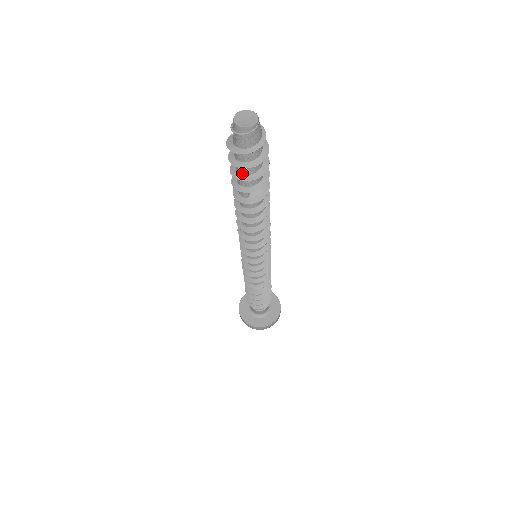
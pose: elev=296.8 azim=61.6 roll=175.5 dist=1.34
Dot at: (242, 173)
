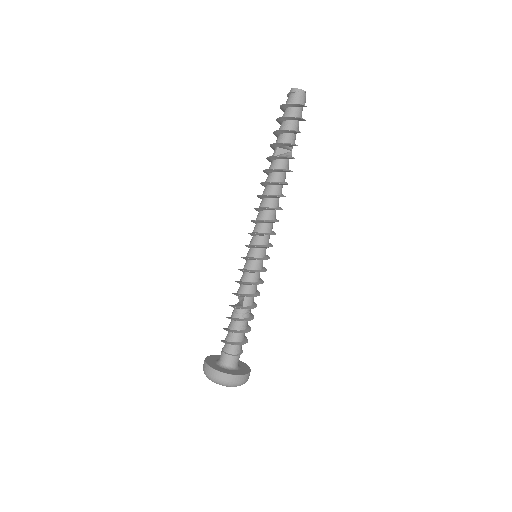
Dot at: occluded
